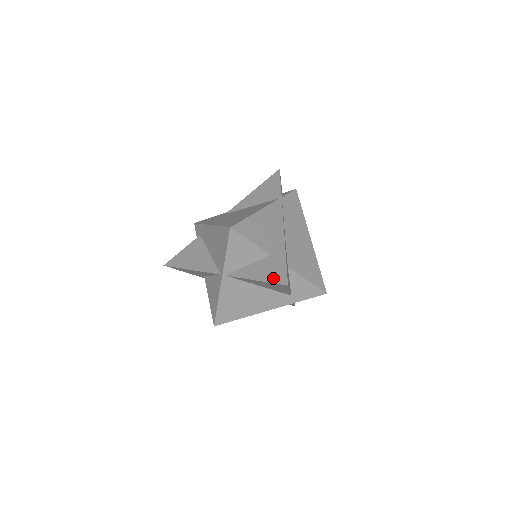
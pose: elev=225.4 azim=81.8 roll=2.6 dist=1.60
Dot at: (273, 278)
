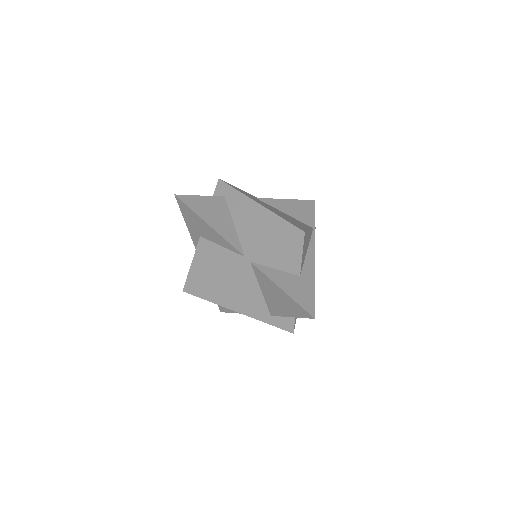
Dot at: (301, 301)
